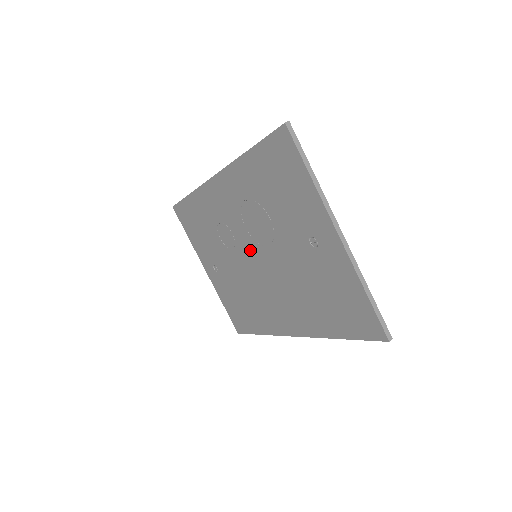
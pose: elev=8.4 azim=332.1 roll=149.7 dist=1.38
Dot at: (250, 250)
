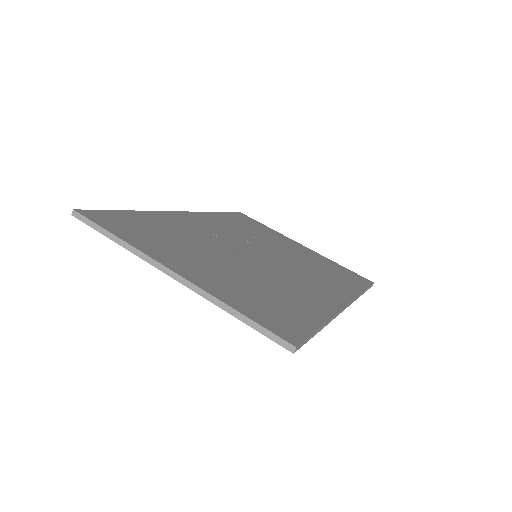
Dot at: occluded
